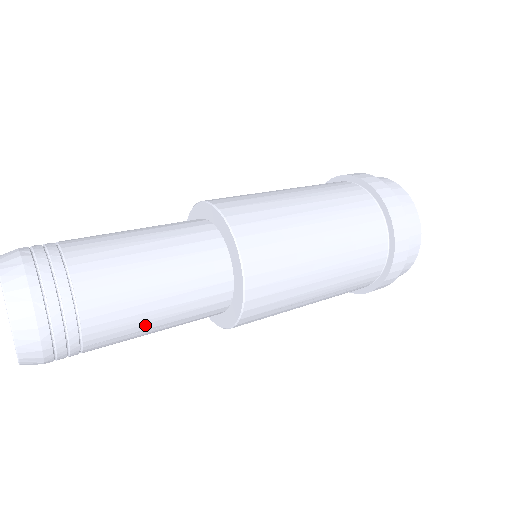
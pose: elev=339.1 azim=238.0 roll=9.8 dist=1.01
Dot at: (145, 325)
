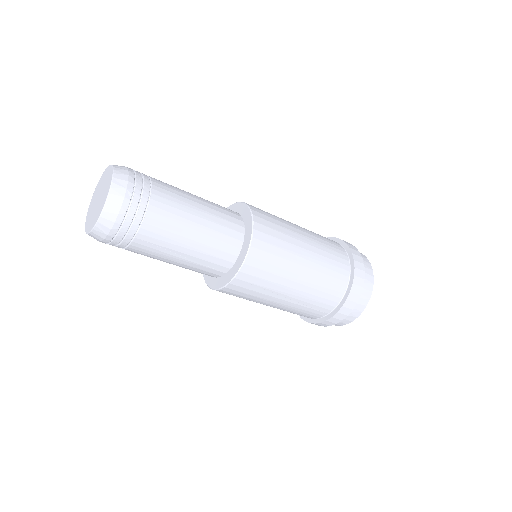
Dot at: (176, 246)
